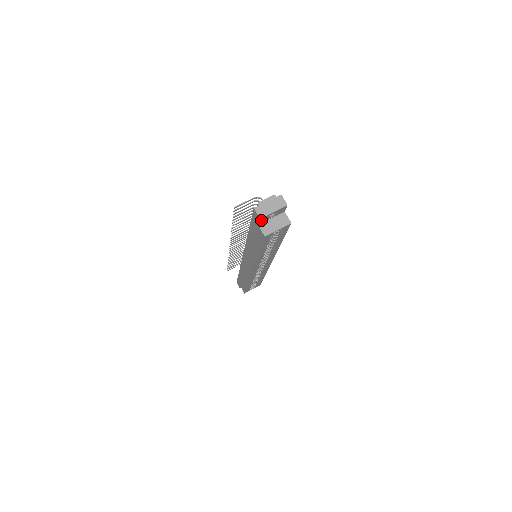
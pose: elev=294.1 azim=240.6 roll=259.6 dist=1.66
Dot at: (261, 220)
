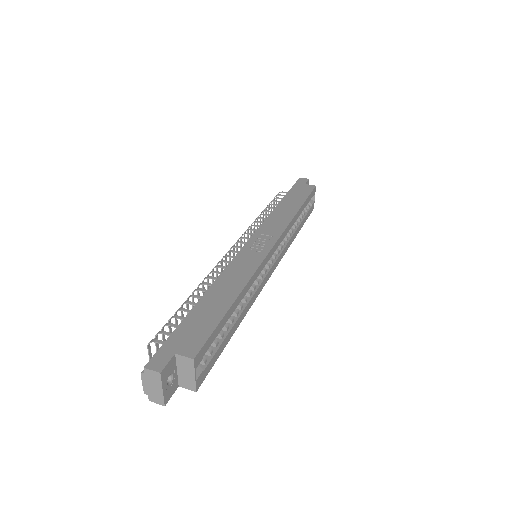
Dot at: (170, 394)
